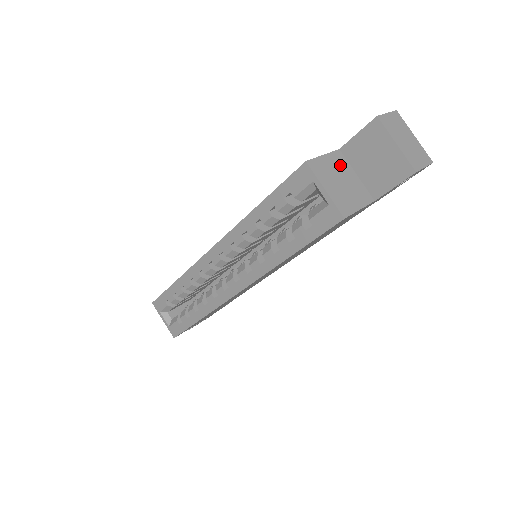
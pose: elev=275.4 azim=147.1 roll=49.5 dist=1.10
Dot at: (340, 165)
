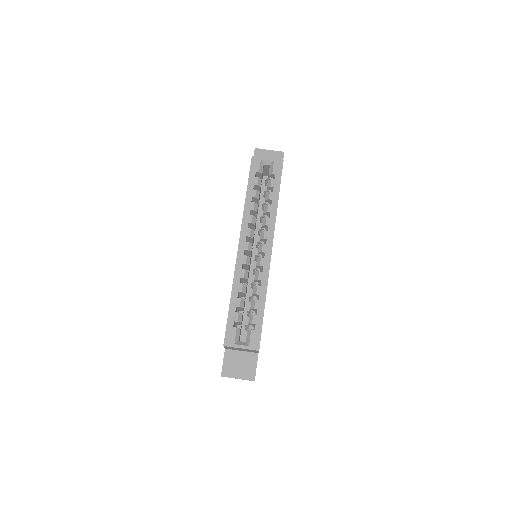
Dot at: occluded
